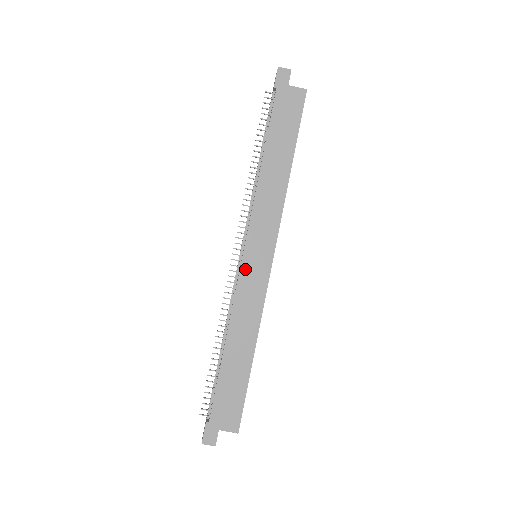
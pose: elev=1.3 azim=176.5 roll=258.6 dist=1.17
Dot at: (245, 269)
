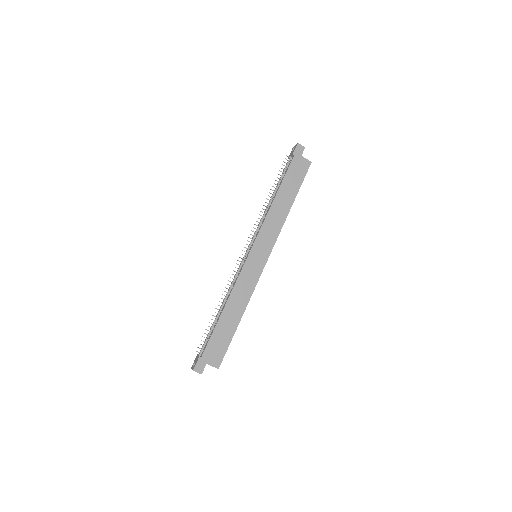
Dot at: (249, 262)
